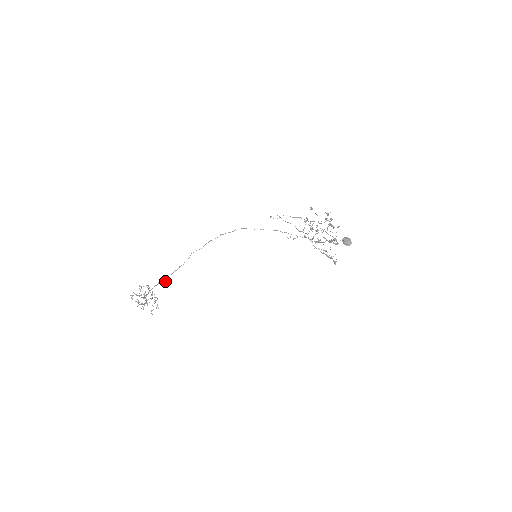
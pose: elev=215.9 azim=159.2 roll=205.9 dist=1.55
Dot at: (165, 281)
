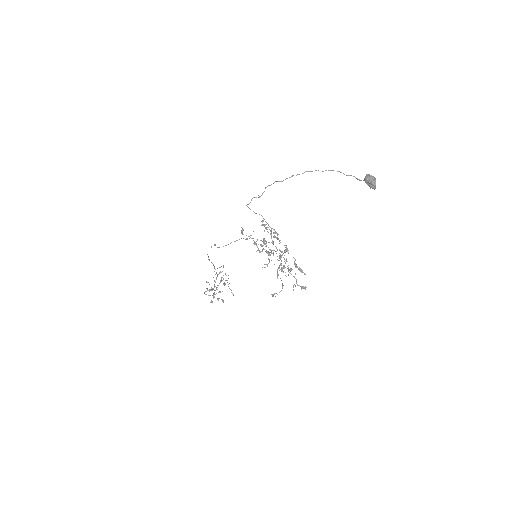
Dot at: occluded
